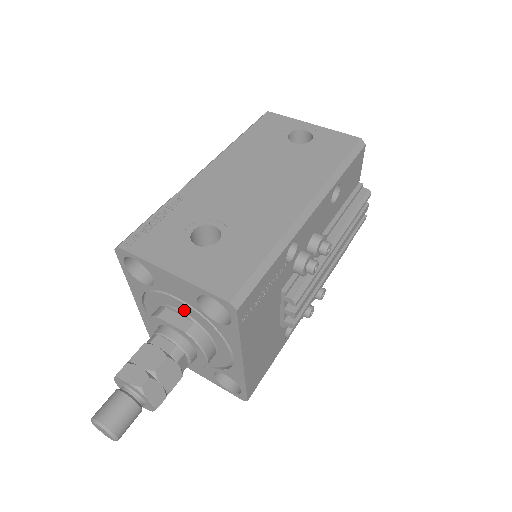
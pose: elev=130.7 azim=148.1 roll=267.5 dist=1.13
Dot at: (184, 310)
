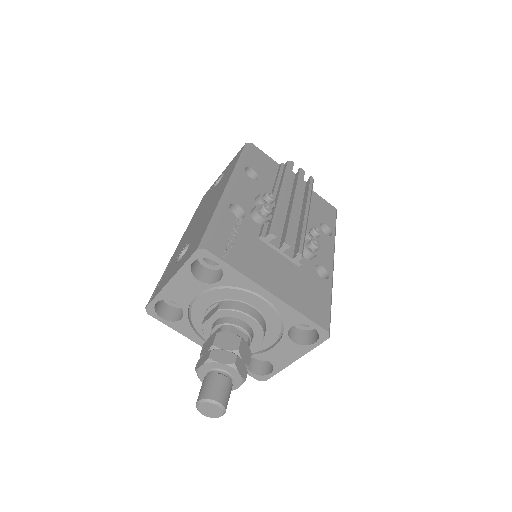
Dot at: (209, 302)
